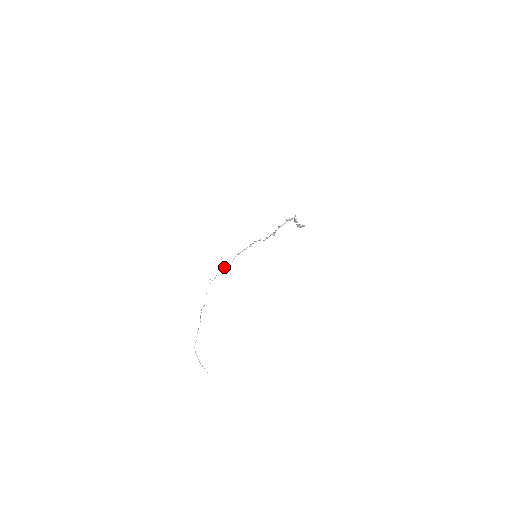
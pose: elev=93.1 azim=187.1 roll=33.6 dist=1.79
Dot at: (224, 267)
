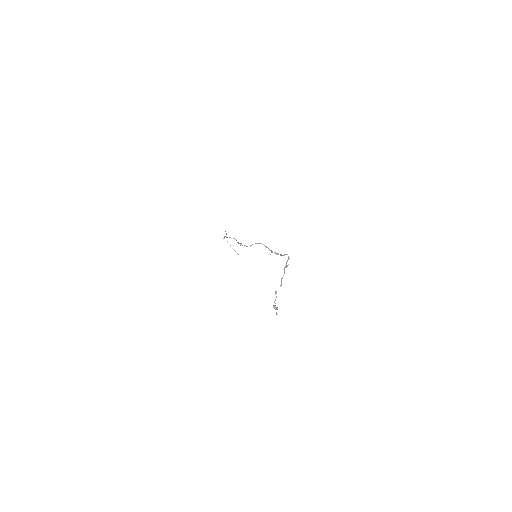
Dot at: occluded
